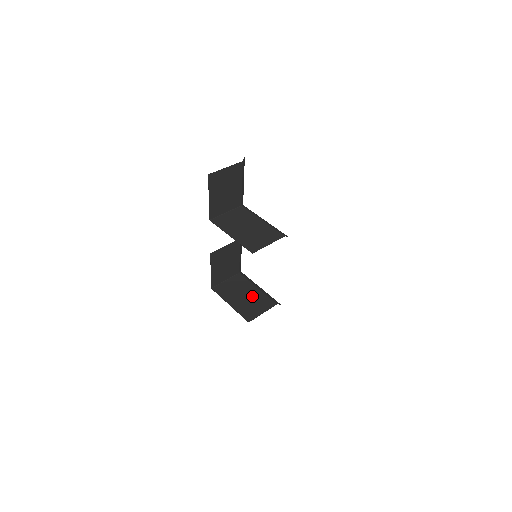
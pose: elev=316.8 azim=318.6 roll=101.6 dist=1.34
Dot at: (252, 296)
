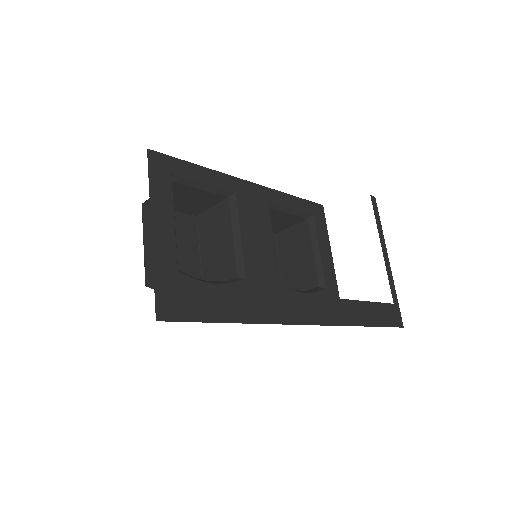
Dot at: (302, 263)
